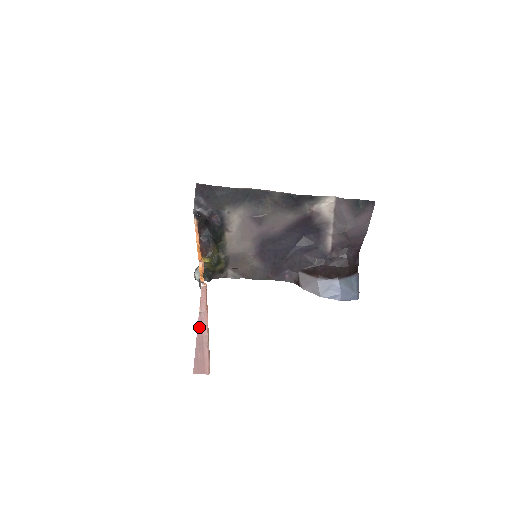
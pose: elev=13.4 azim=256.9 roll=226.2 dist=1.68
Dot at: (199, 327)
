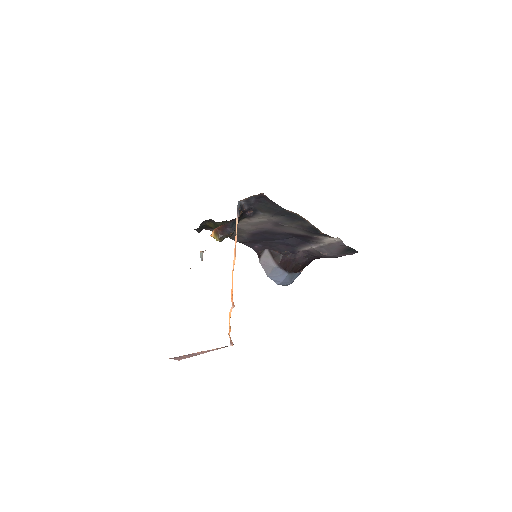
Dot at: (202, 352)
